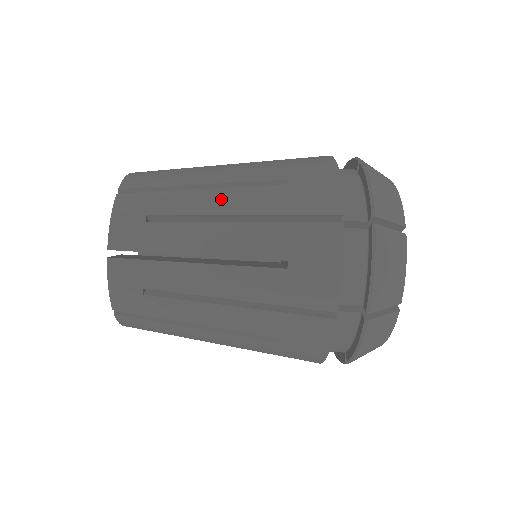
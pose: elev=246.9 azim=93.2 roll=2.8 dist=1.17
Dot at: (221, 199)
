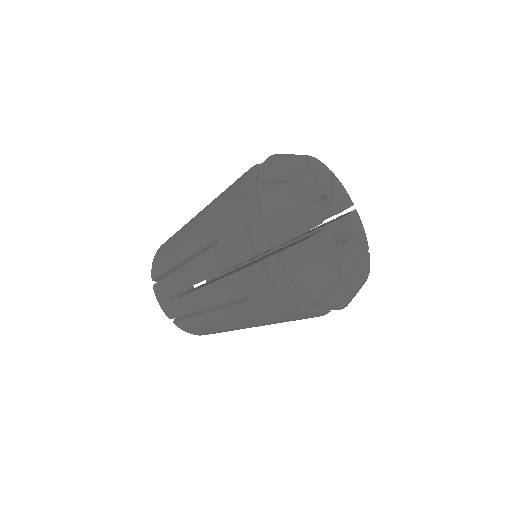
Dot at: (192, 223)
